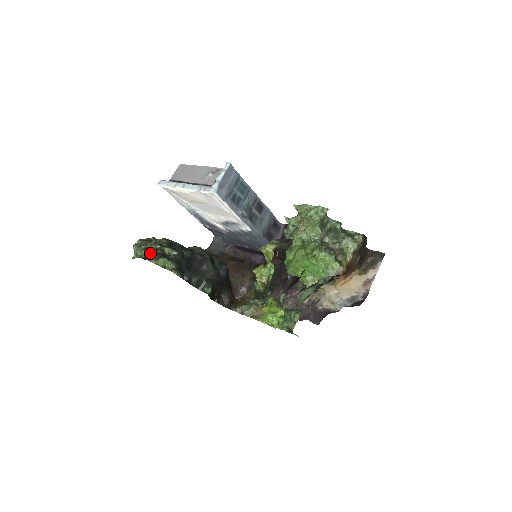
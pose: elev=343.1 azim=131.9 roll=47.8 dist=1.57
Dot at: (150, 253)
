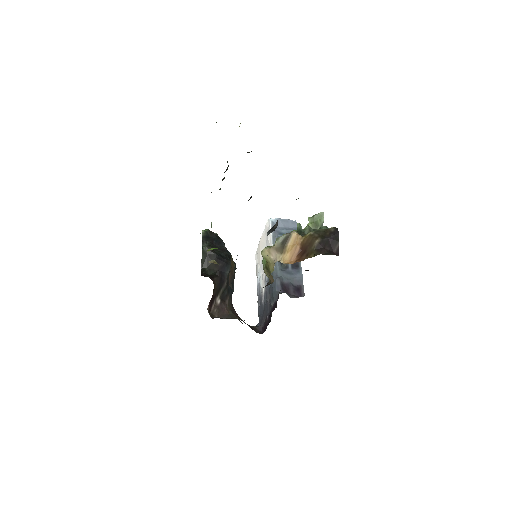
Dot at: occluded
